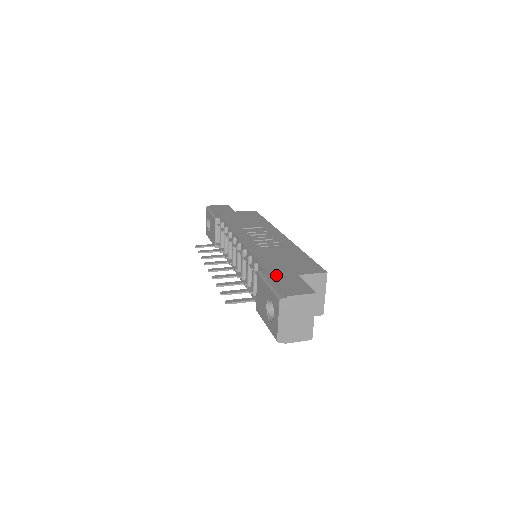
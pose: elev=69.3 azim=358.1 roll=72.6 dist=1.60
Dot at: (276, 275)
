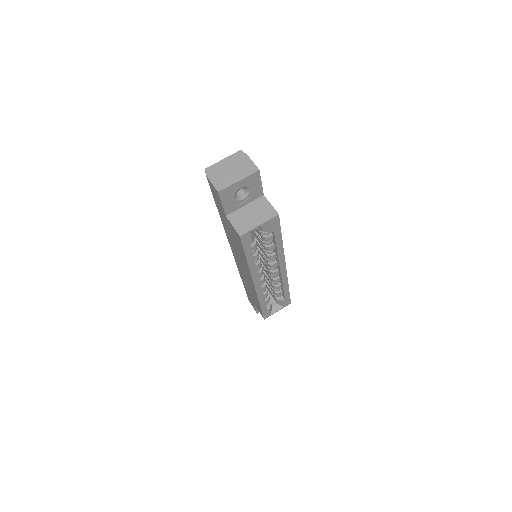
Dot at: occluded
